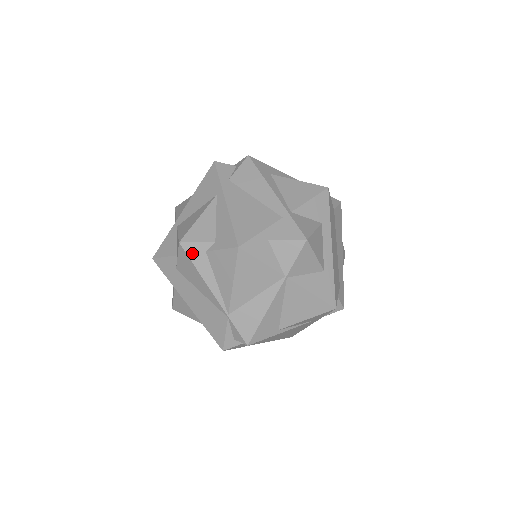
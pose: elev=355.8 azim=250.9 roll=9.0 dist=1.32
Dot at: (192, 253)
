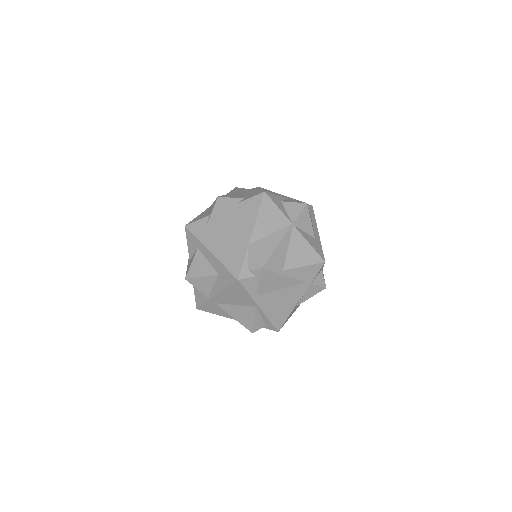
Dot at: (226, 204)
